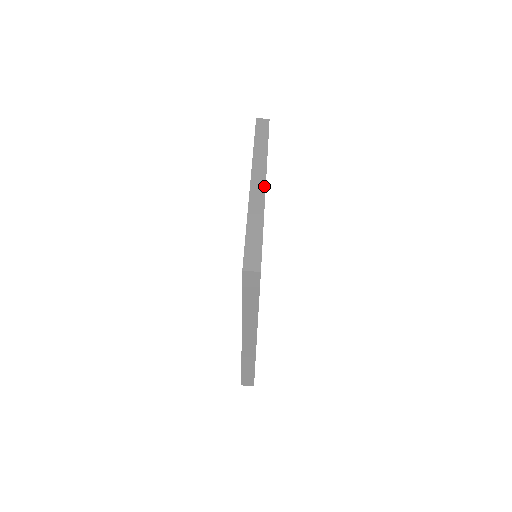
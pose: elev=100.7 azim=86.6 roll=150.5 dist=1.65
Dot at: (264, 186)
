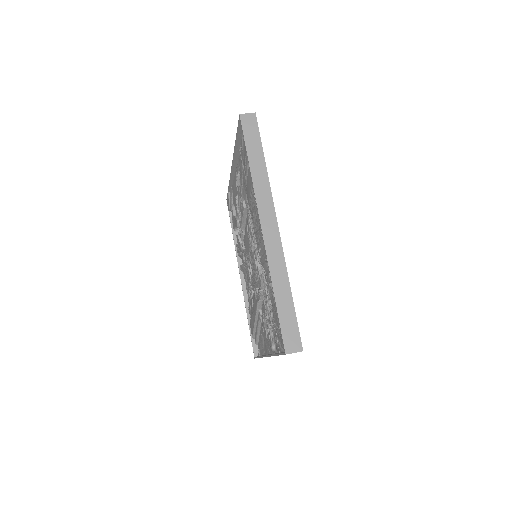
Dot at: occluded
